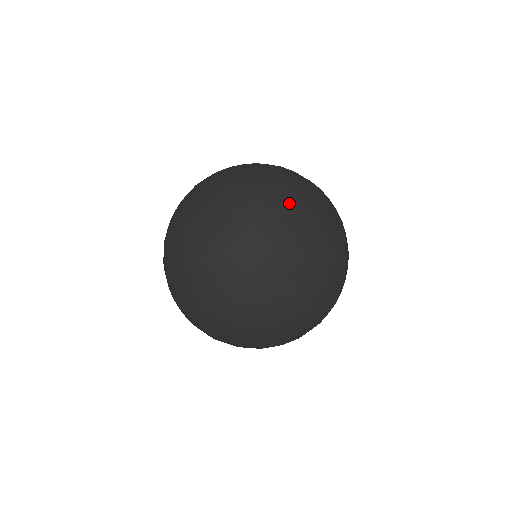
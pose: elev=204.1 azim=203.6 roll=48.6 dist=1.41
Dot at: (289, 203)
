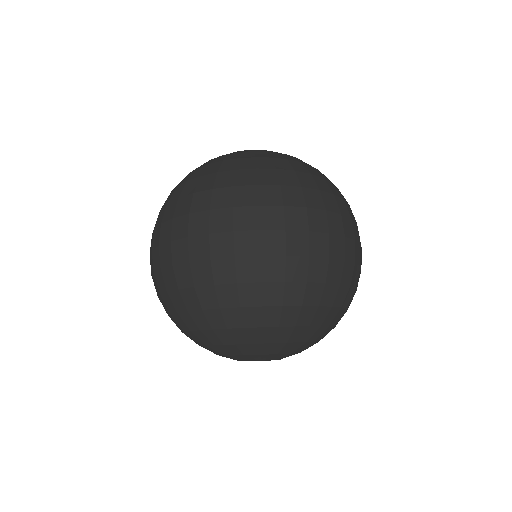
Dot at: occluded
